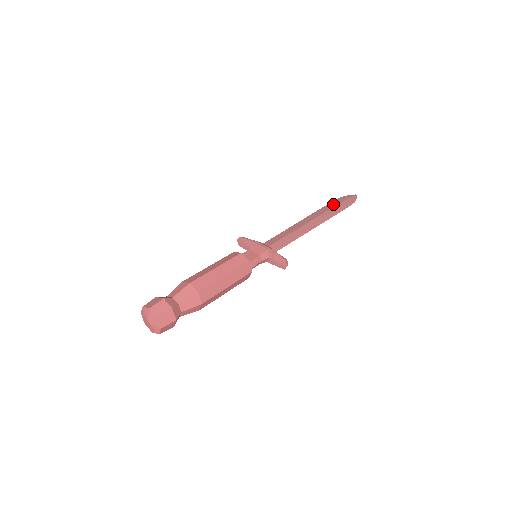
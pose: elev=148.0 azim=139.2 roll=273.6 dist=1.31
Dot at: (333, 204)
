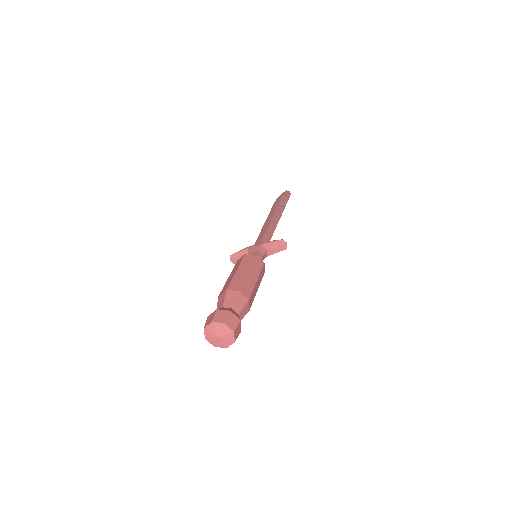
Dot at: (277, 203)
